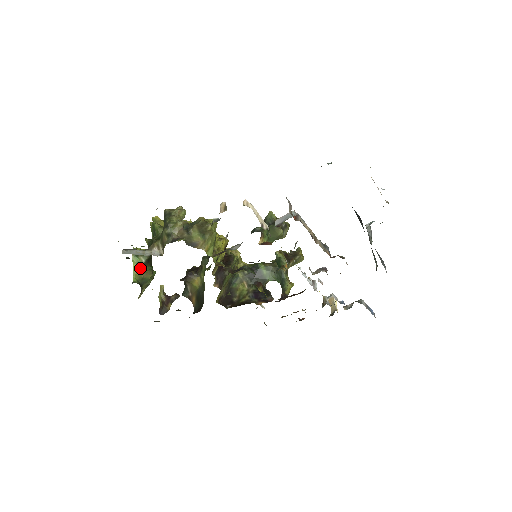
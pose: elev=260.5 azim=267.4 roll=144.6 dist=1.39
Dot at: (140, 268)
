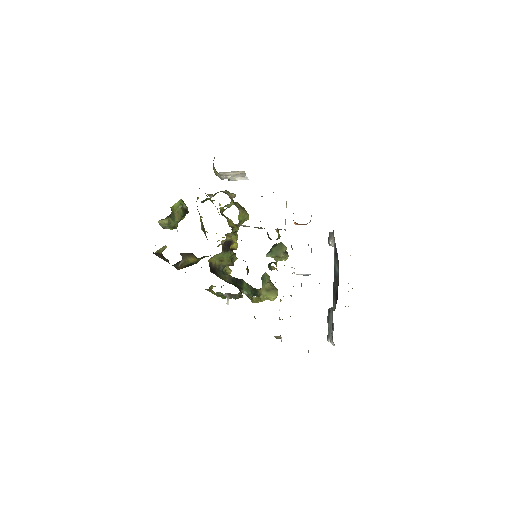
Dot at: (179, 207)
